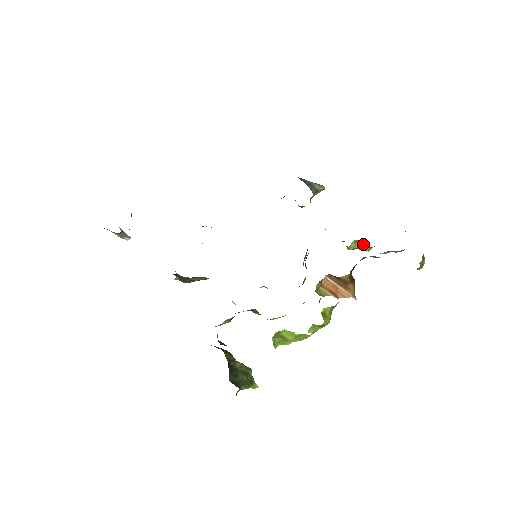
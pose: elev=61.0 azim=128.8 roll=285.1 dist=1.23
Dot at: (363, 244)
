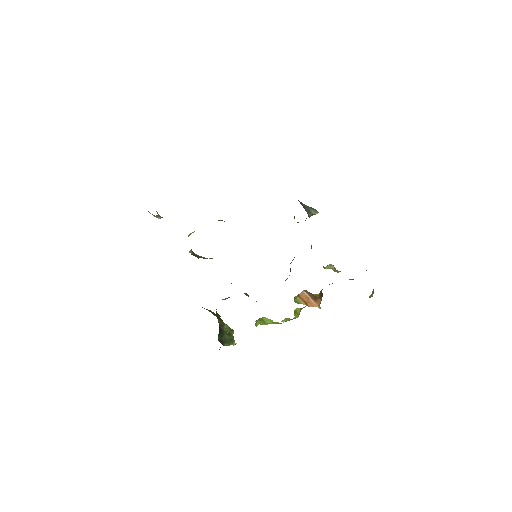
Dot at: (335, 268)
